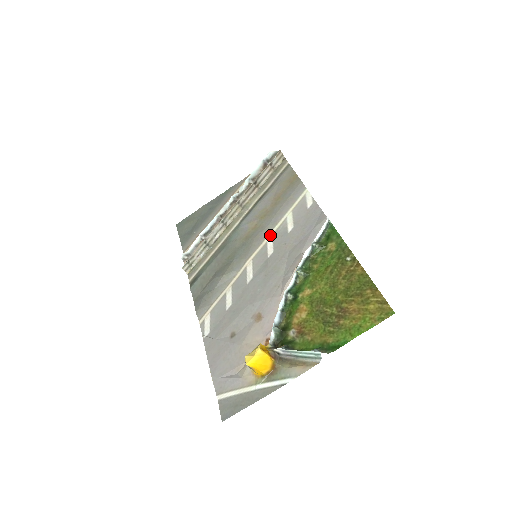
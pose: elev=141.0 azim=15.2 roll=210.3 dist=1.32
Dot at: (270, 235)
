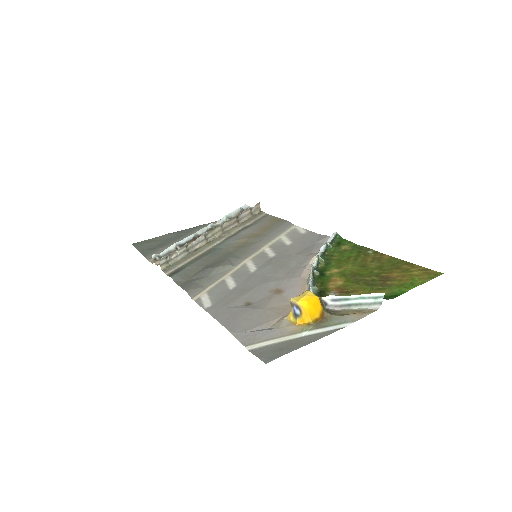
Dot at: (266, 246)
